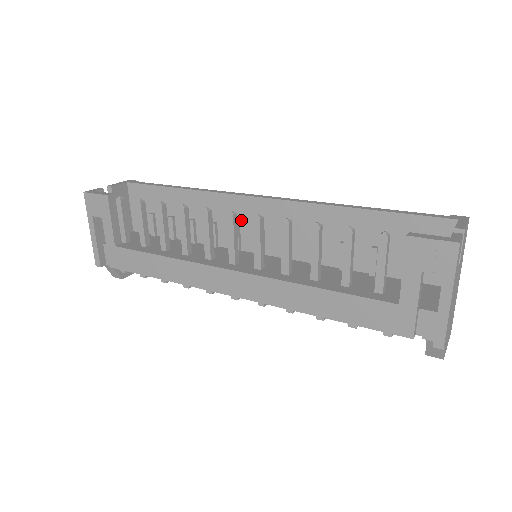
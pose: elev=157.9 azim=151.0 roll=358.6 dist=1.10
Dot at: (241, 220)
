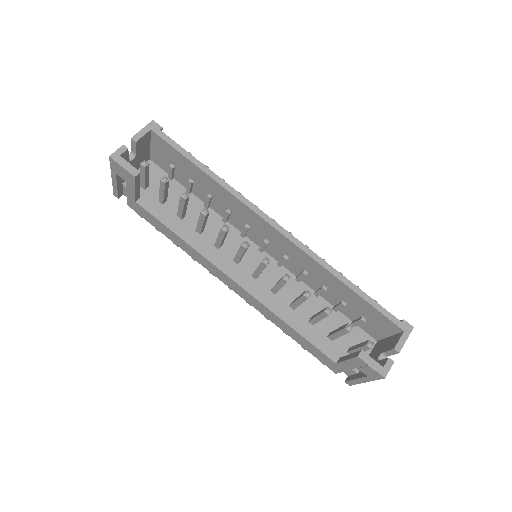
Dot at: (253, 225)
